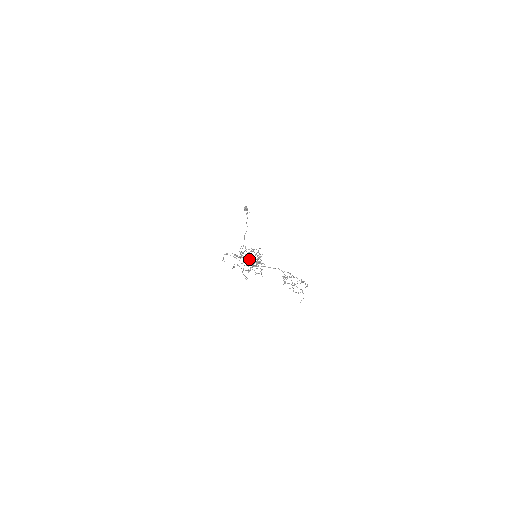
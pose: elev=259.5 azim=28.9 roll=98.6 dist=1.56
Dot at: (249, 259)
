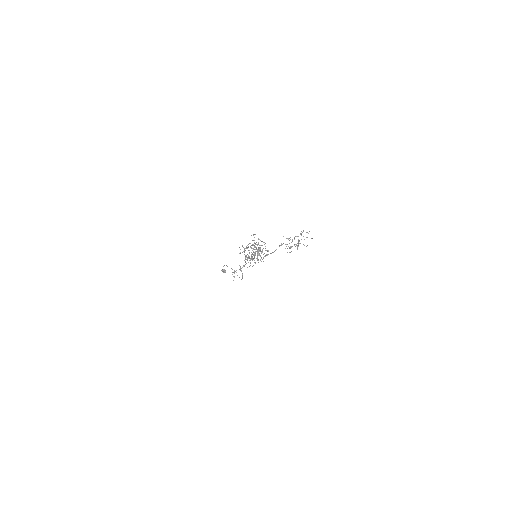
Dot at: occluded
